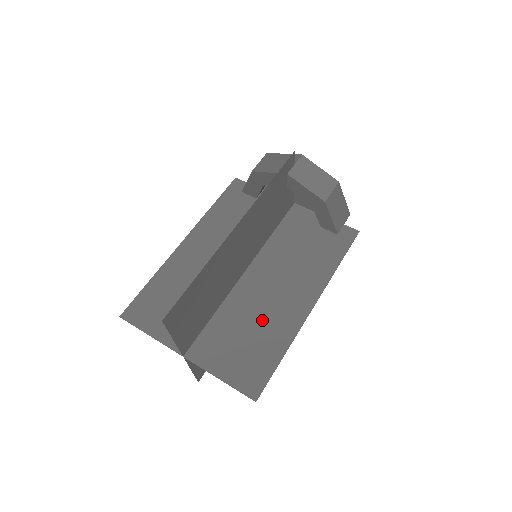
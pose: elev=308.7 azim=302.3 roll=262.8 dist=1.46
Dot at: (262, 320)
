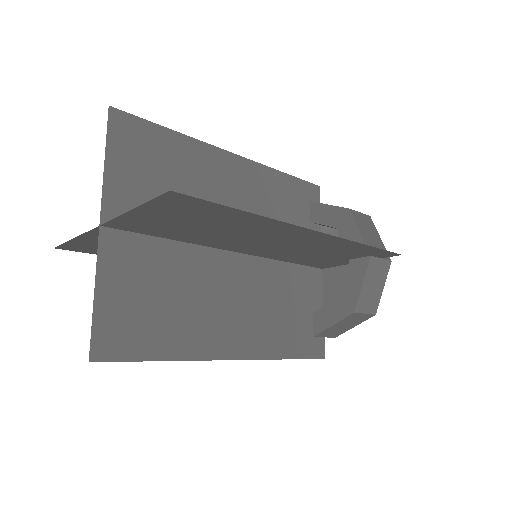
Dot at: (192, 306)
